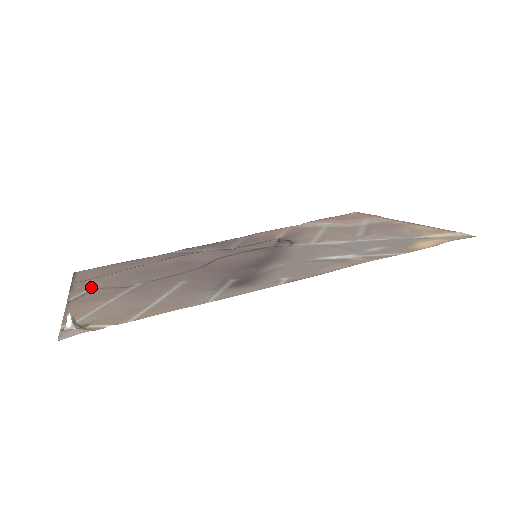
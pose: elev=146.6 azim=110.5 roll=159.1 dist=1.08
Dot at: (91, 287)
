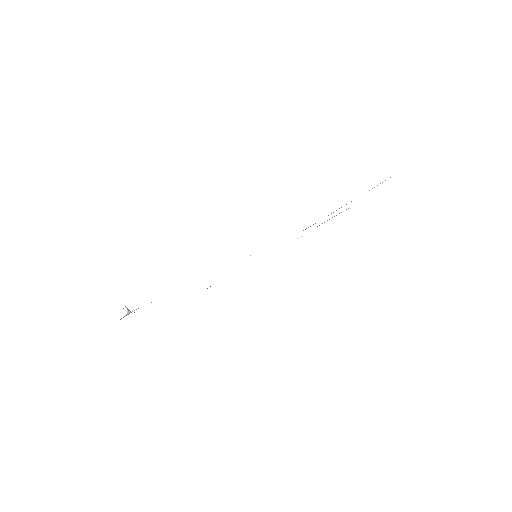
Dot at: occluded
